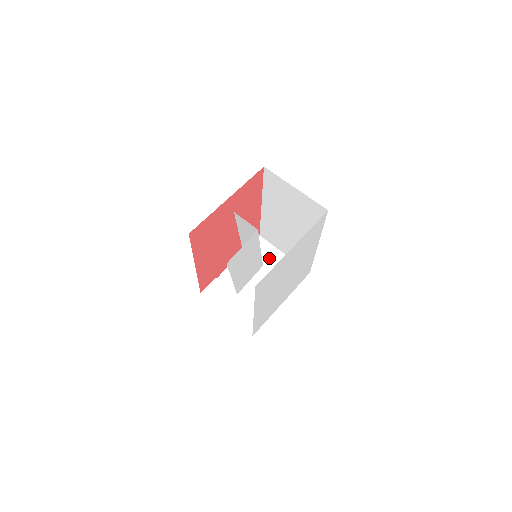
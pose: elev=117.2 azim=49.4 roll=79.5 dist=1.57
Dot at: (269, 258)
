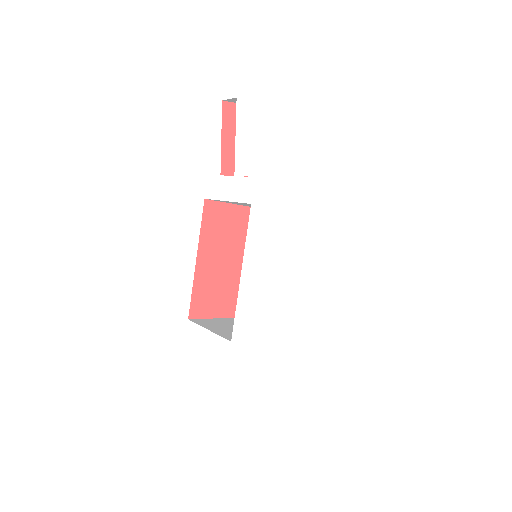
Dot at: occluded
